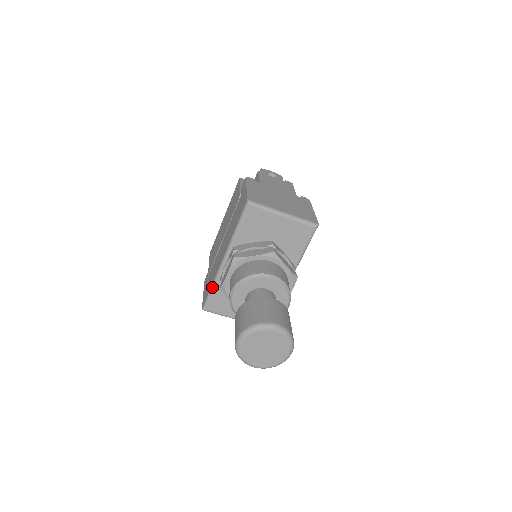
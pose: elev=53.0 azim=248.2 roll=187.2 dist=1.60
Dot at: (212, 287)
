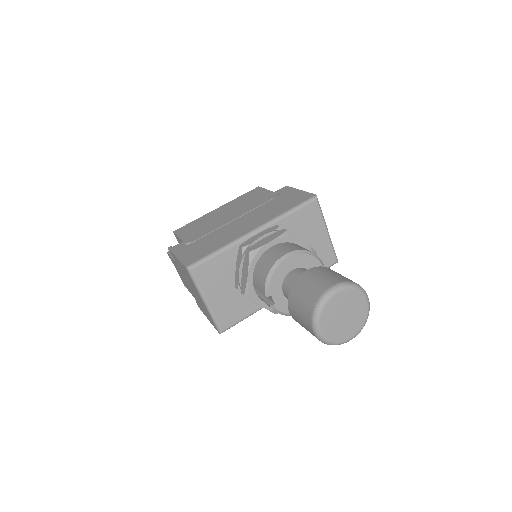
Dot at: (220, 250)
